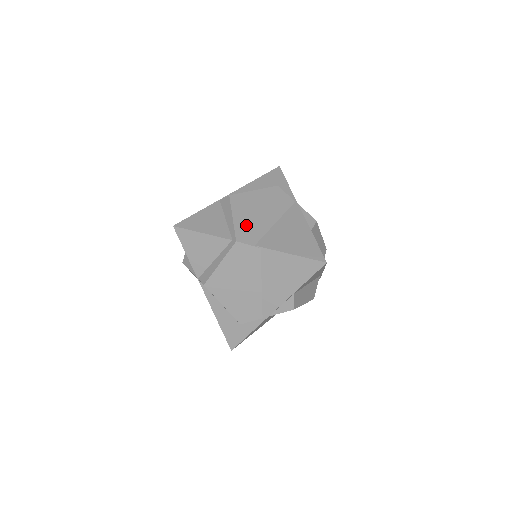
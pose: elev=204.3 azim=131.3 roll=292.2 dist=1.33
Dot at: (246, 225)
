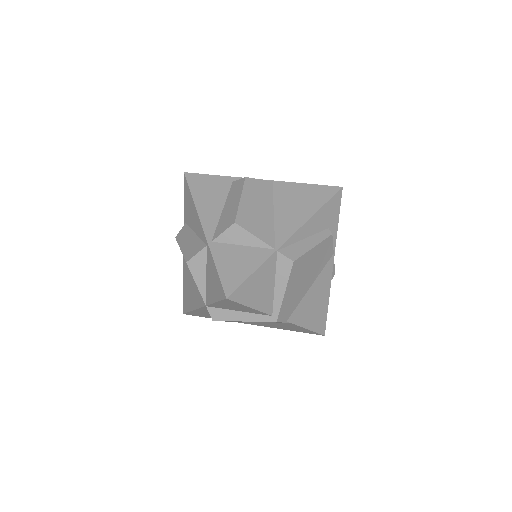
Dot at: (290, 299)
